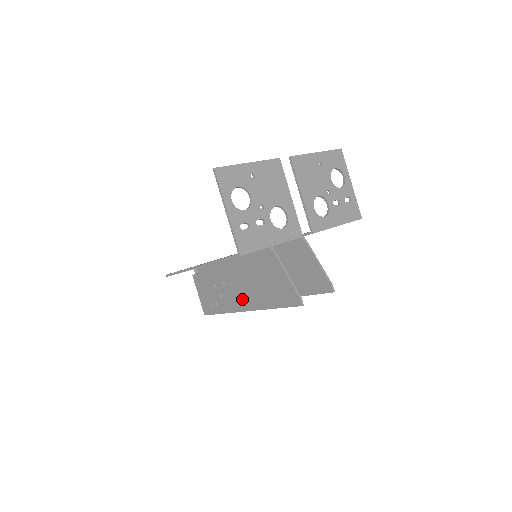
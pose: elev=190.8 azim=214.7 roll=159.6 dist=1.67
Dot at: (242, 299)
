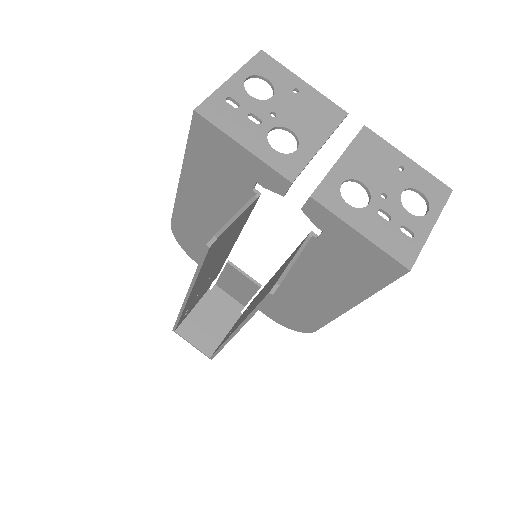
Dot at: occluded
